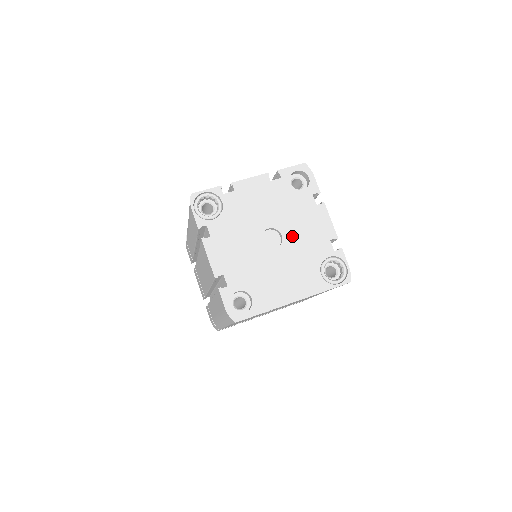
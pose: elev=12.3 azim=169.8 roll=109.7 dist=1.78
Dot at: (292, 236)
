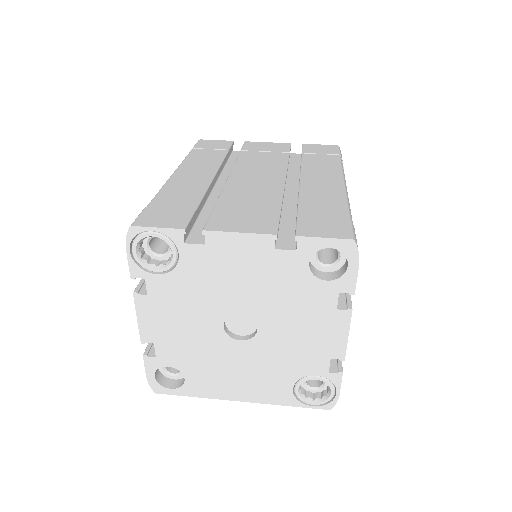
Dot at: (273, 335)
